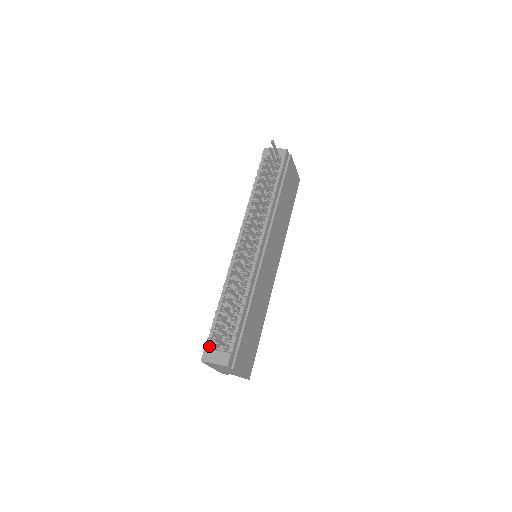
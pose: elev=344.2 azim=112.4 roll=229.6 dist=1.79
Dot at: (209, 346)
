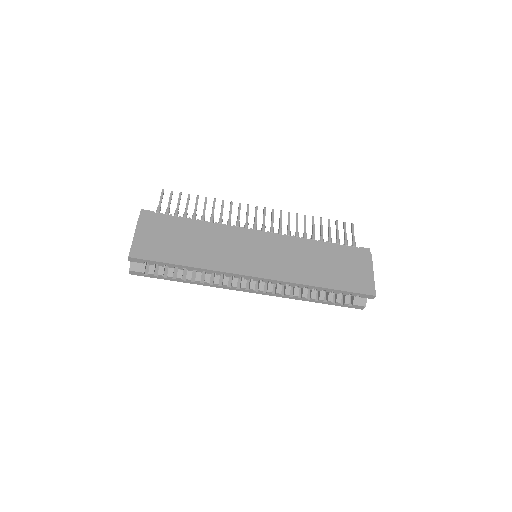
Dot at: occluded
